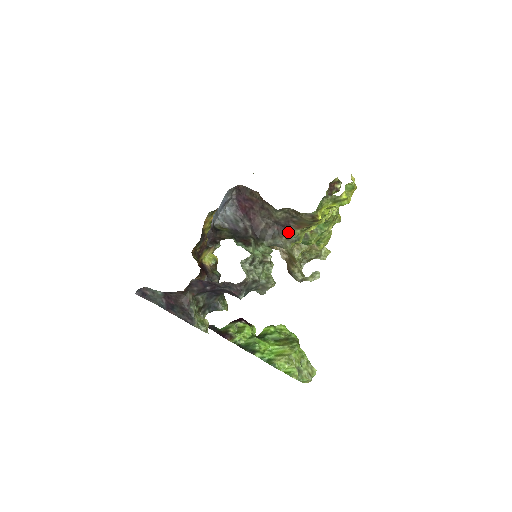
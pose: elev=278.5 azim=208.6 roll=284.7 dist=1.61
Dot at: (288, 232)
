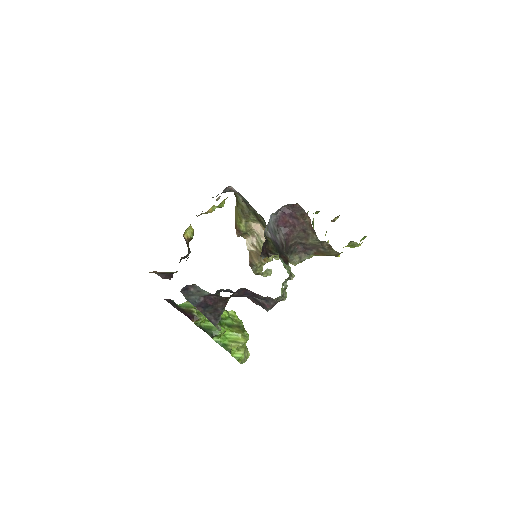
Dot at: (305, 253)
